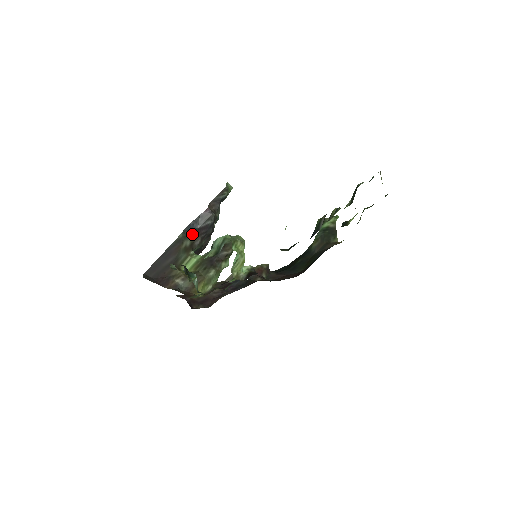
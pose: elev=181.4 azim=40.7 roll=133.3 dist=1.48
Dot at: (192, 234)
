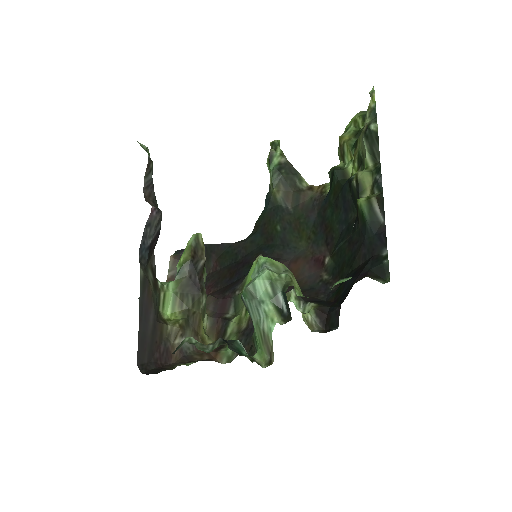
Dot at: (147, 257)
